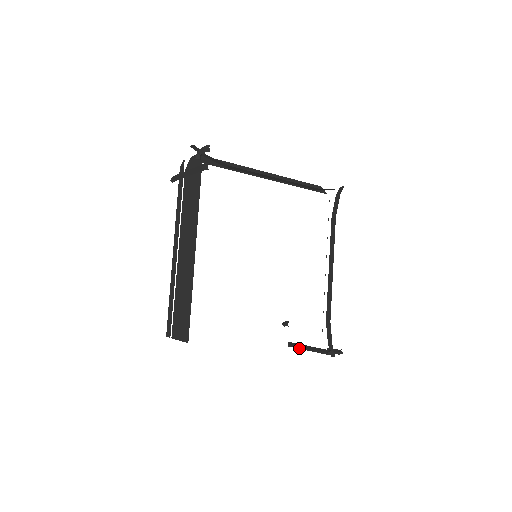
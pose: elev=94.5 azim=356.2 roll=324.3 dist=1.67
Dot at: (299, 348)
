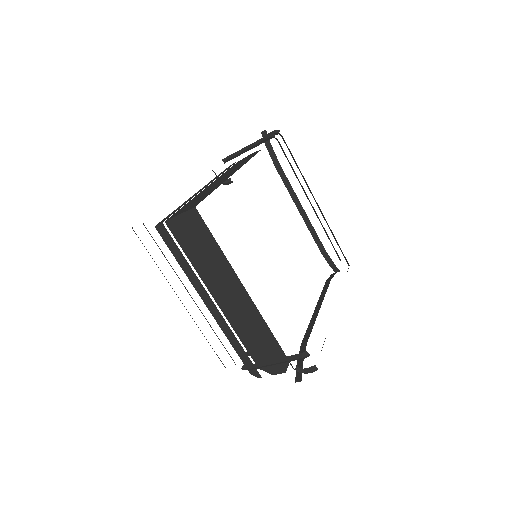
Dot at: (258, 366)
